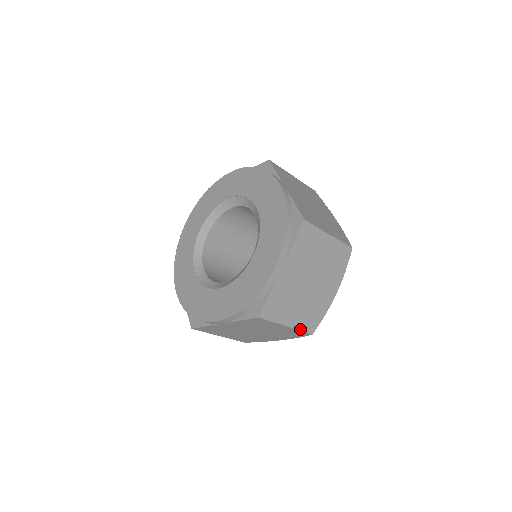
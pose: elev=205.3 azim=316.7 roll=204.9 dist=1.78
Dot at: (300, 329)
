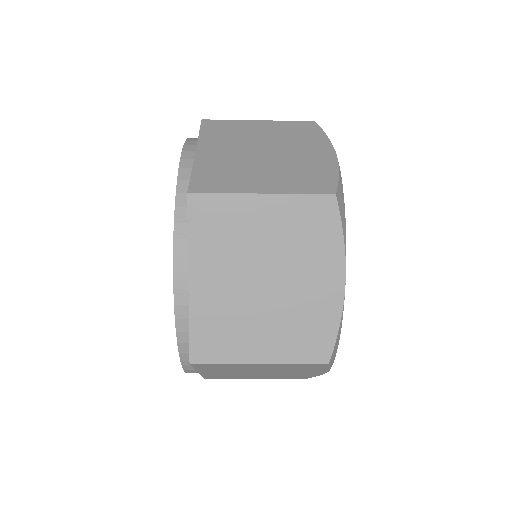
Dot at: (280, 378)
